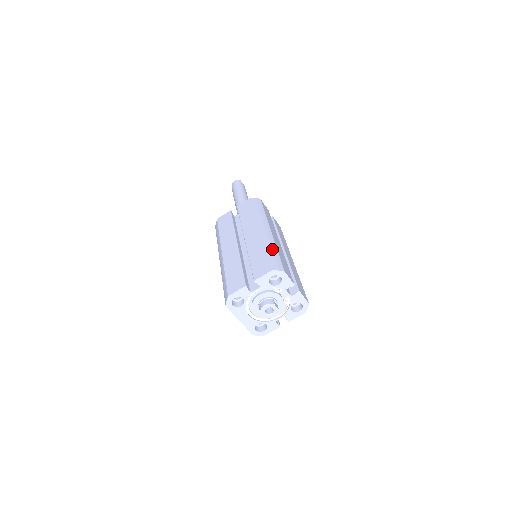
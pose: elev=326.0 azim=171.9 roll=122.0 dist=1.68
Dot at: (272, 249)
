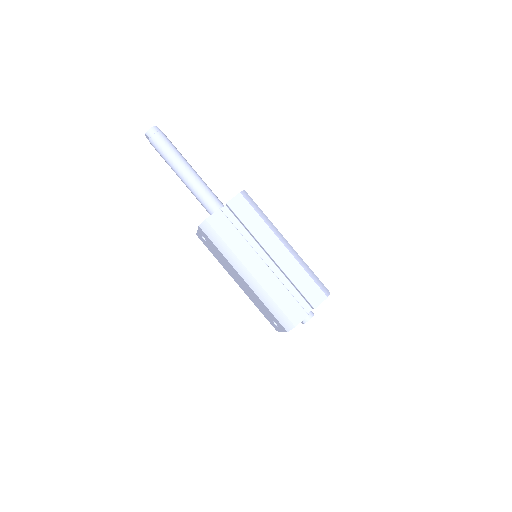
Dot at: (309, 270)
